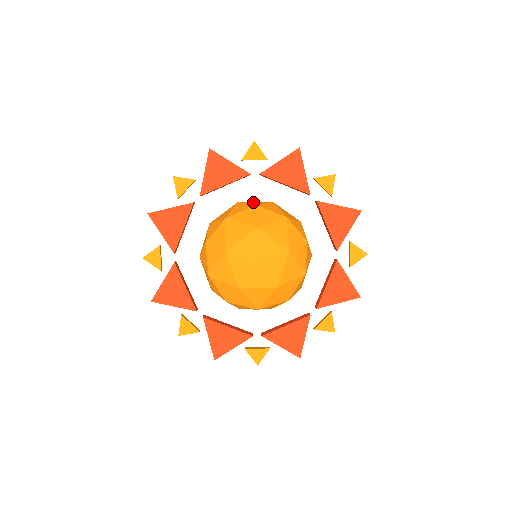
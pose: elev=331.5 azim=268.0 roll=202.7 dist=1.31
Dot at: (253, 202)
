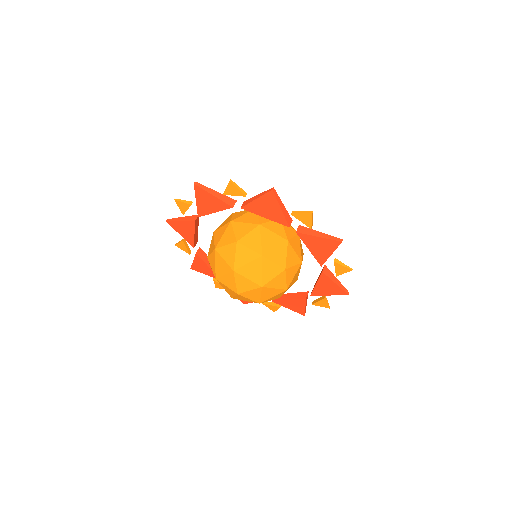
Dot at: (241, 226)
